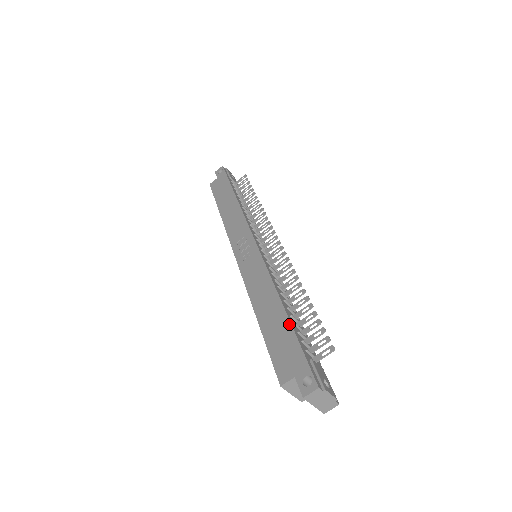
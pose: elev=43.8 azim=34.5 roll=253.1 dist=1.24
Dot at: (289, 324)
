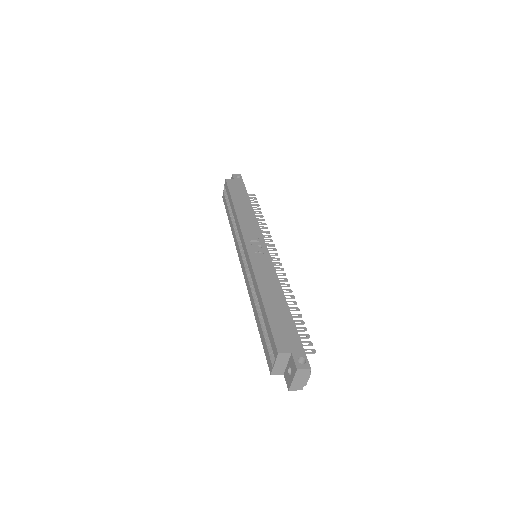
Dot at: (291, 317)
